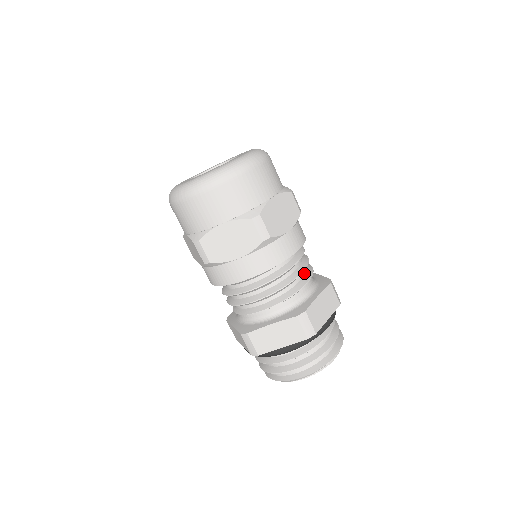
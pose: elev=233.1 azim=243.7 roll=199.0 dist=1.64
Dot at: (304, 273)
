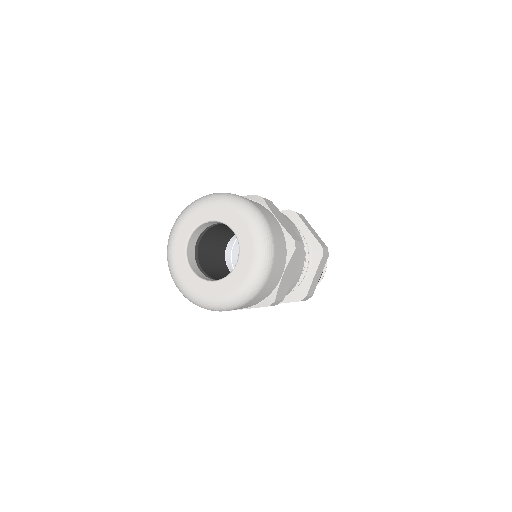
Dot at: occluded
